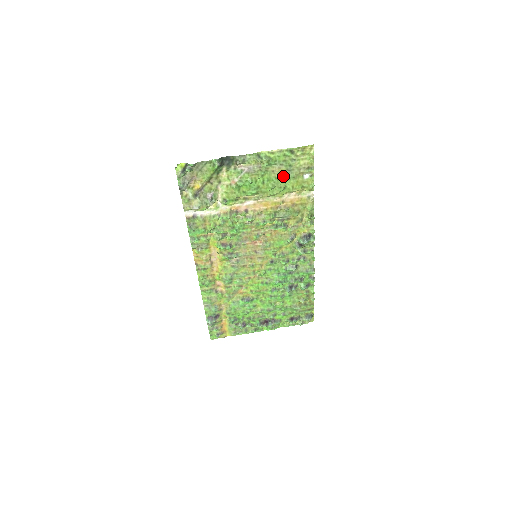
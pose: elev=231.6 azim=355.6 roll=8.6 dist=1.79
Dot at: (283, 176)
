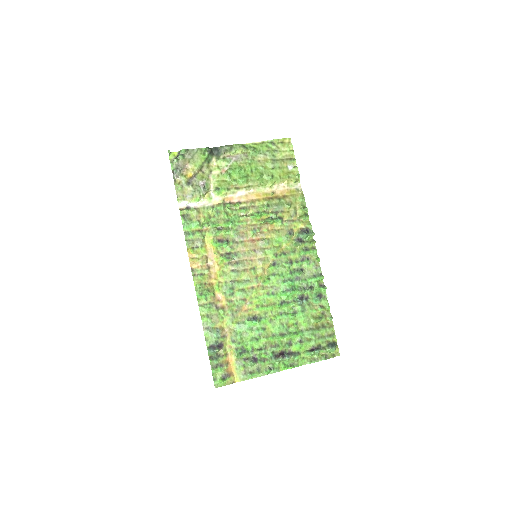
Dot at: (269, 165)
